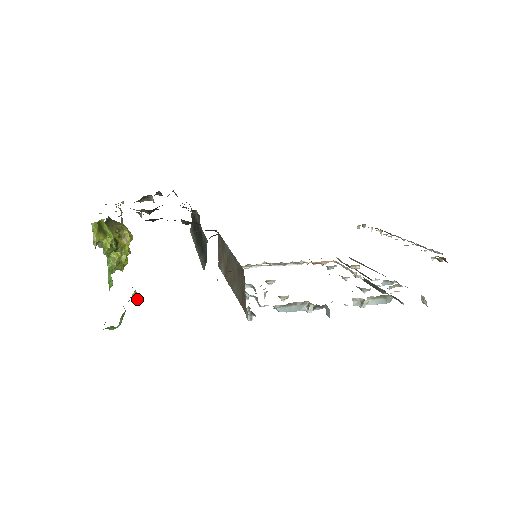
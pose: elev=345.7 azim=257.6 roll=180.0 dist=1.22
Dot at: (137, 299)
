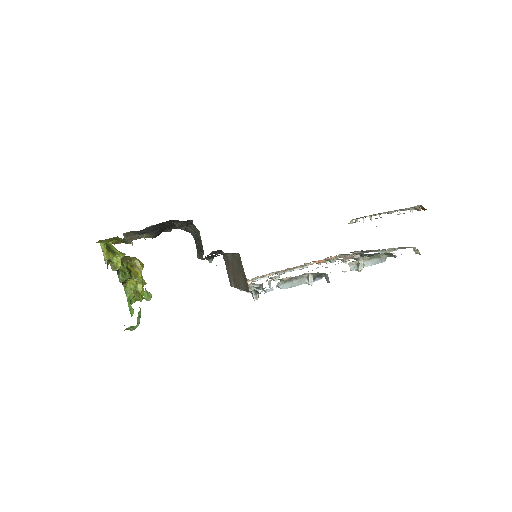
Dot at: (149, 298)
